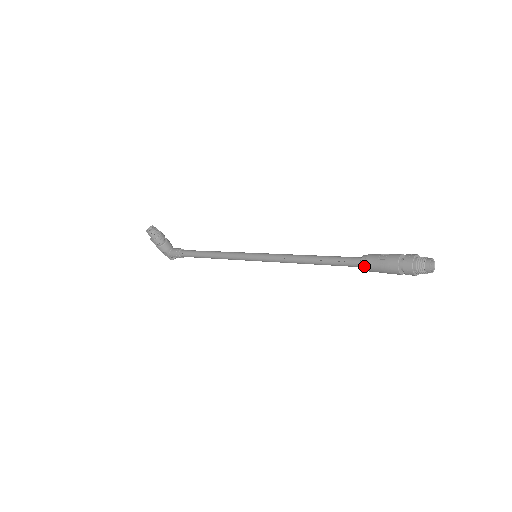
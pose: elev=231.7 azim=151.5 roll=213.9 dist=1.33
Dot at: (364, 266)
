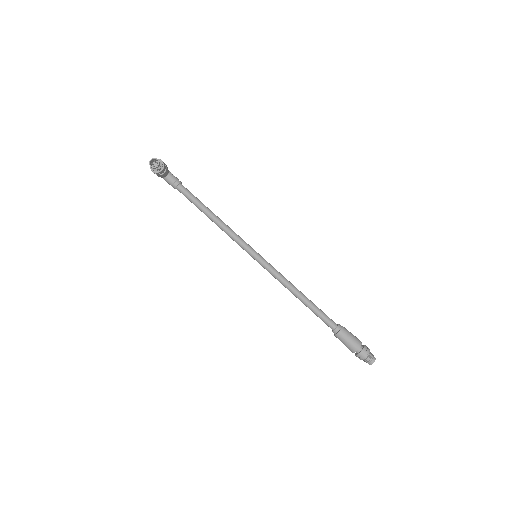
Dot at: (334, 334)
